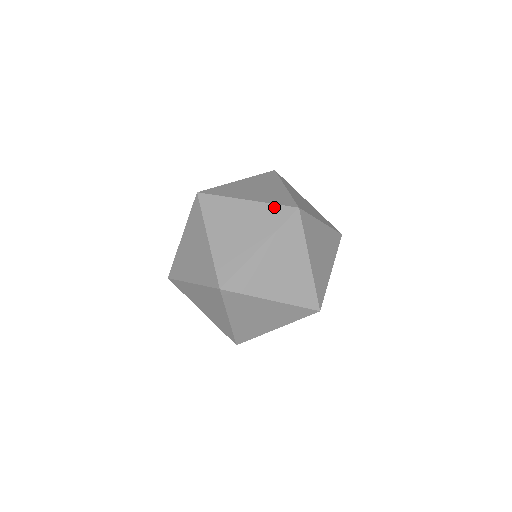
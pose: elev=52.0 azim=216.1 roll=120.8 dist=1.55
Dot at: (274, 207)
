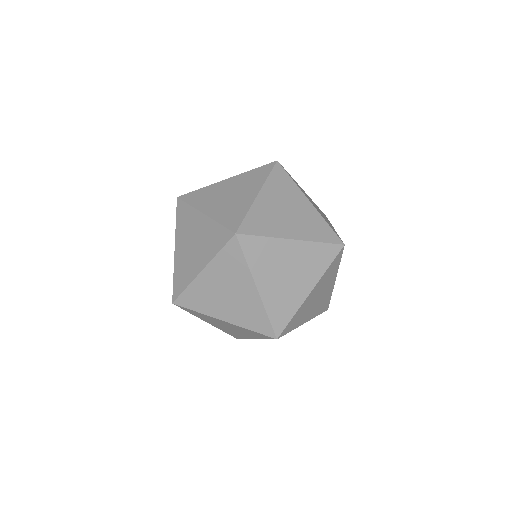
Dot at: (265, 318)
